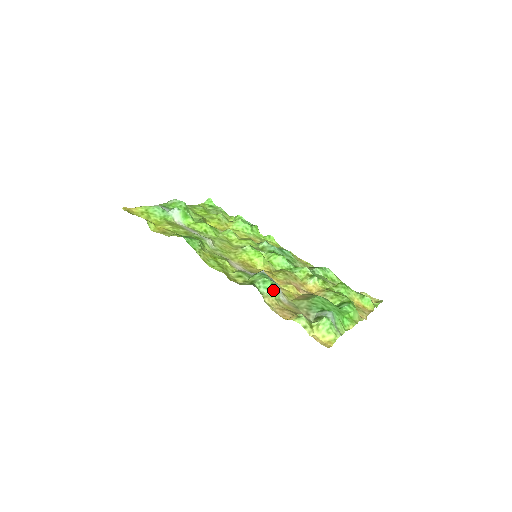
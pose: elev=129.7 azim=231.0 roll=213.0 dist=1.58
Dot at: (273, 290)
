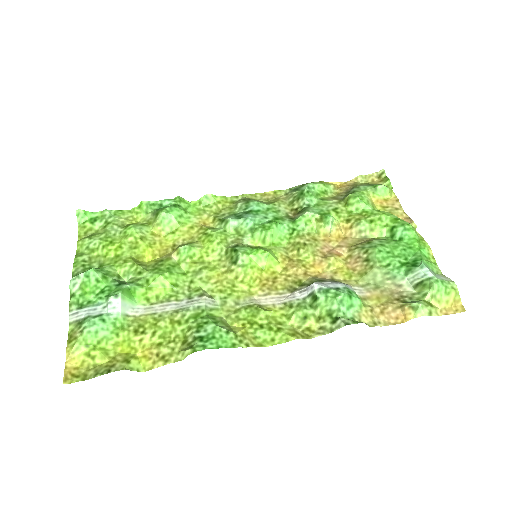
Dot at: (356, 301)
